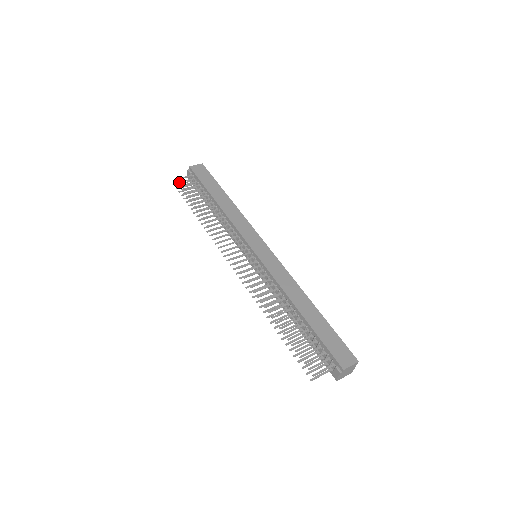
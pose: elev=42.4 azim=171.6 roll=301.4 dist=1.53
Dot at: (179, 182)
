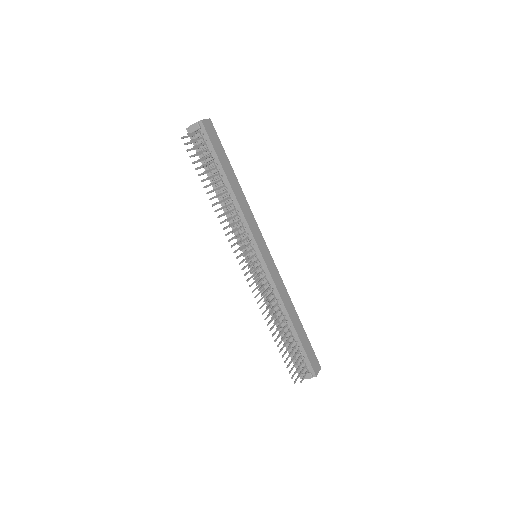
Dot at: (192, 140)
